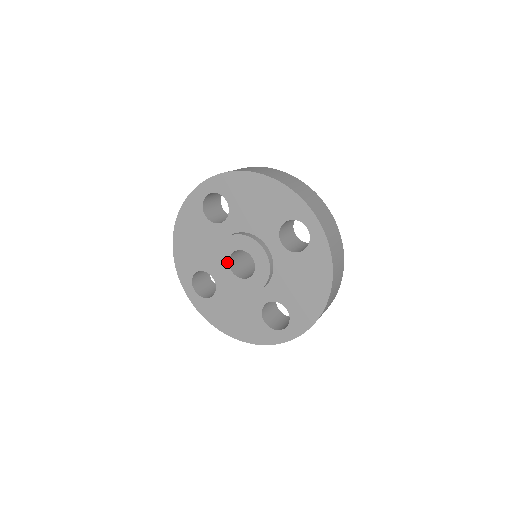
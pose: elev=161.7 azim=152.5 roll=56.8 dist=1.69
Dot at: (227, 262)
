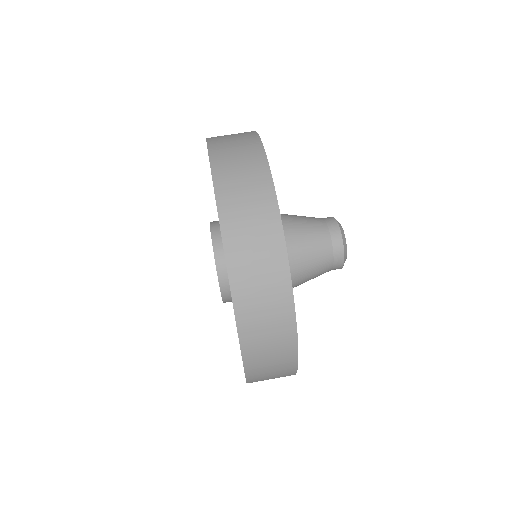
Dot at: occluded
